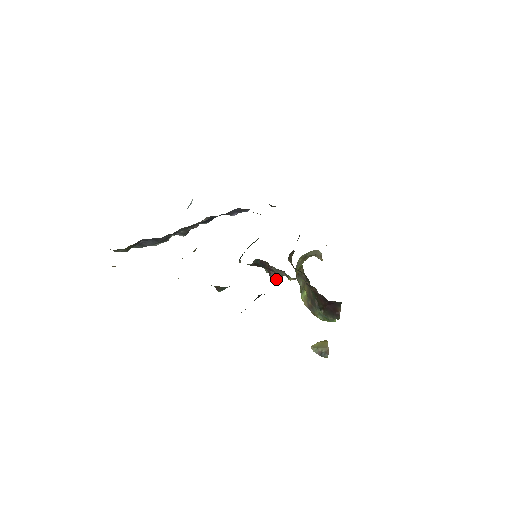
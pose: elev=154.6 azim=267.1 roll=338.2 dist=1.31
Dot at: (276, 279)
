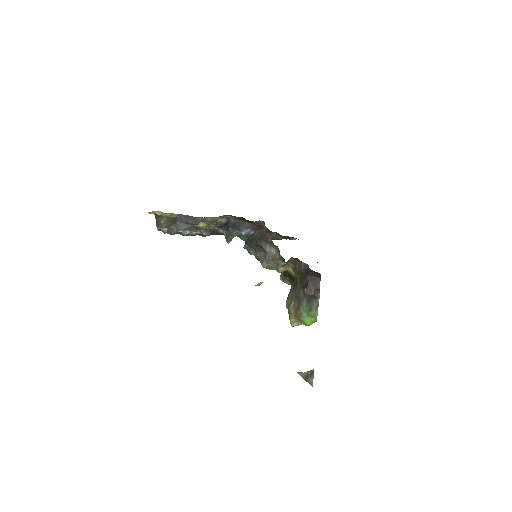
Dot at: (270, 257)
